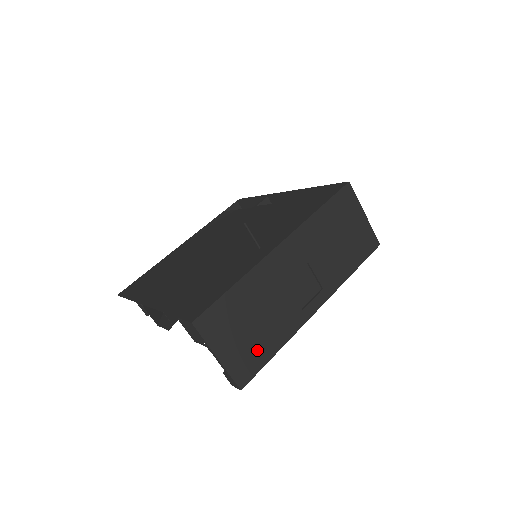
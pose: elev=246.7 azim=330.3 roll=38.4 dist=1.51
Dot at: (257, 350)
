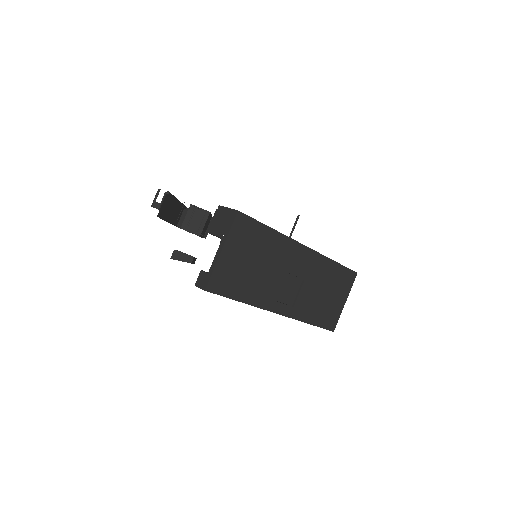
Dot at: (237, 282)
